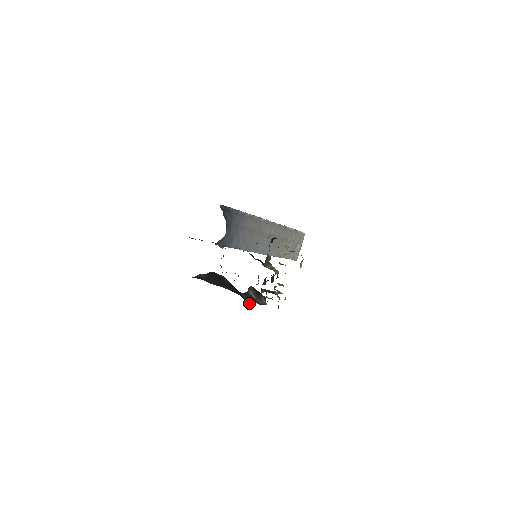
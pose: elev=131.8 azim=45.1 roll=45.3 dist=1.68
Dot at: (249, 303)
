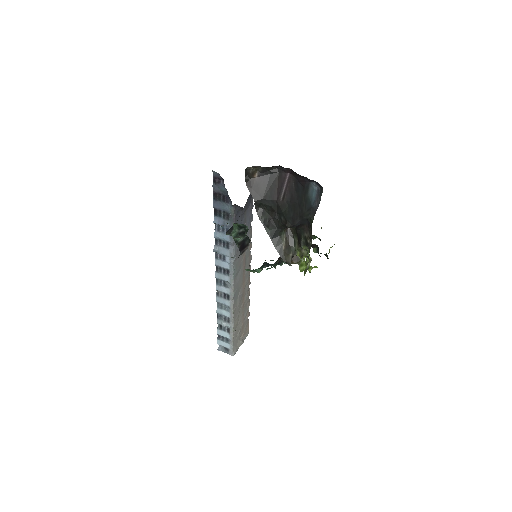
Dot at: (311, 209)
